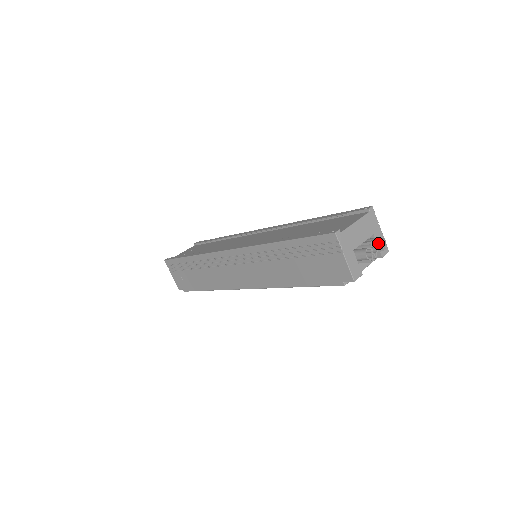
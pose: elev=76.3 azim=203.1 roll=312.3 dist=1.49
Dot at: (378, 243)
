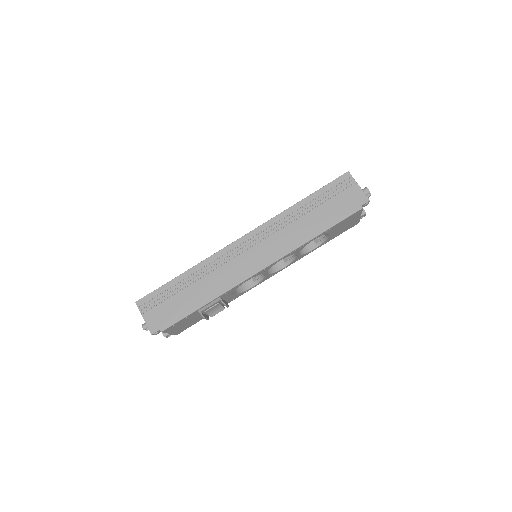
Dot at: occluded
